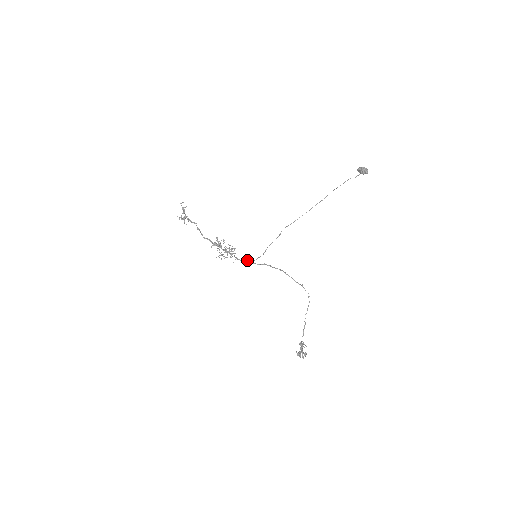
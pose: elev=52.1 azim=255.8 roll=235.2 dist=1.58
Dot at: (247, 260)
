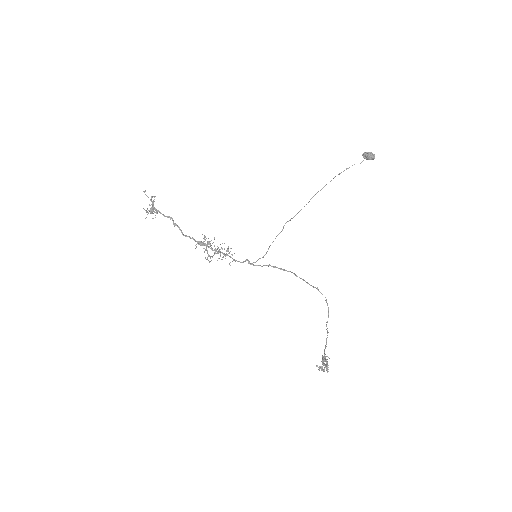
Dot at: (249, 262)
